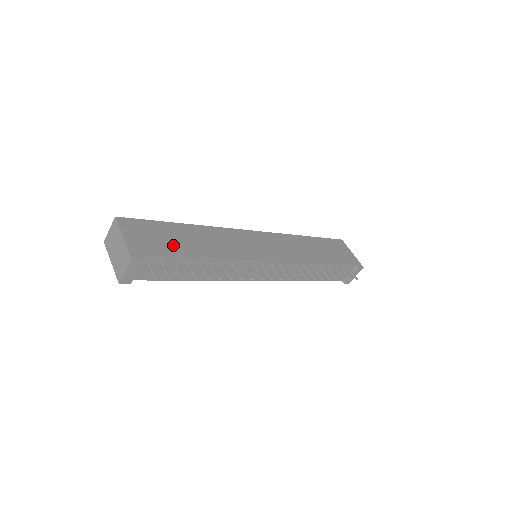
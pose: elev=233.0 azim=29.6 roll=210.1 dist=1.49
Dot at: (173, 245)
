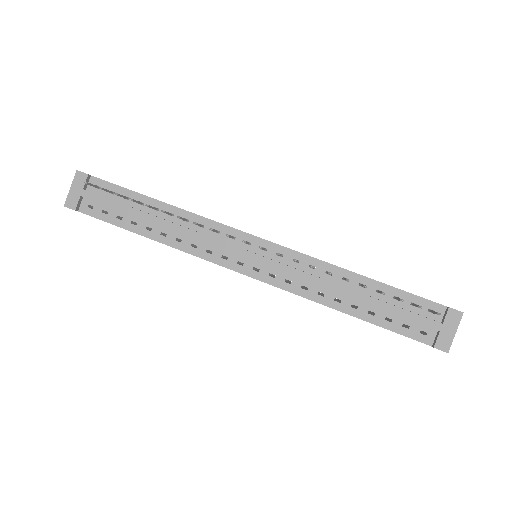
Dot at: occluded
